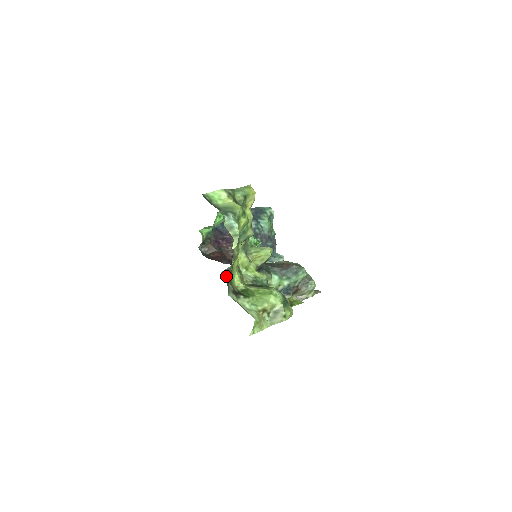
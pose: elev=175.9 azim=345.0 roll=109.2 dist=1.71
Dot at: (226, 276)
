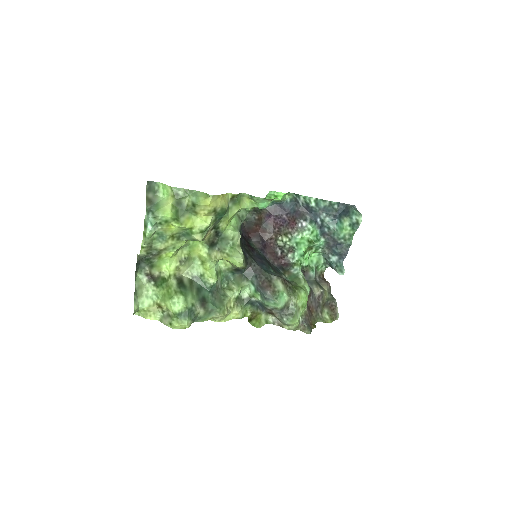
Dot at: (142, 259)
